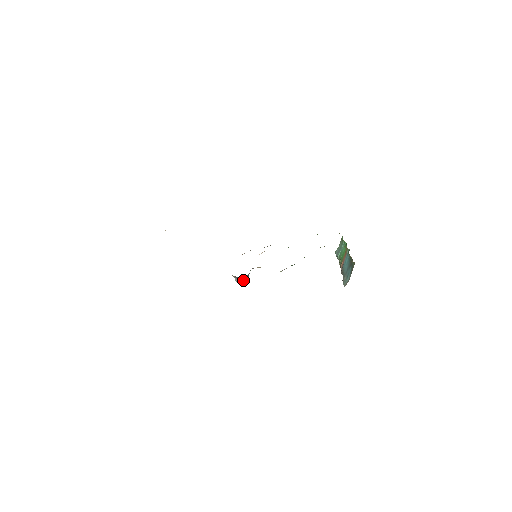
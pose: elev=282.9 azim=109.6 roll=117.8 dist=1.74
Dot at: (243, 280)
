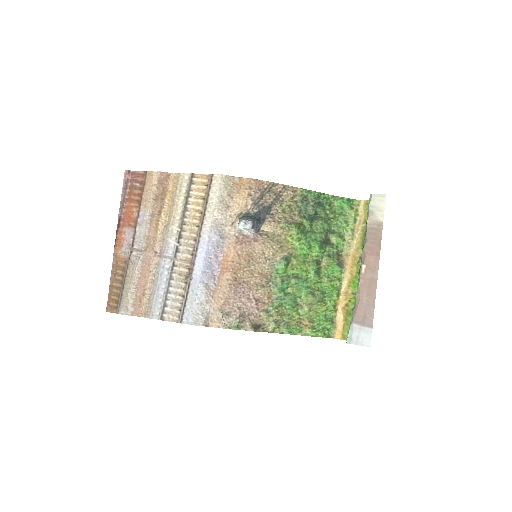
Dot at: (249, 221)
